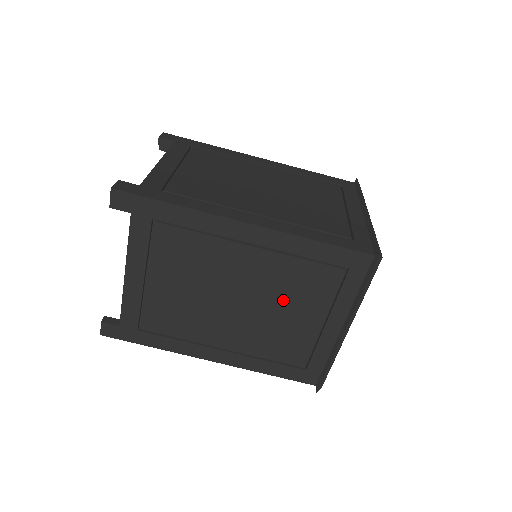
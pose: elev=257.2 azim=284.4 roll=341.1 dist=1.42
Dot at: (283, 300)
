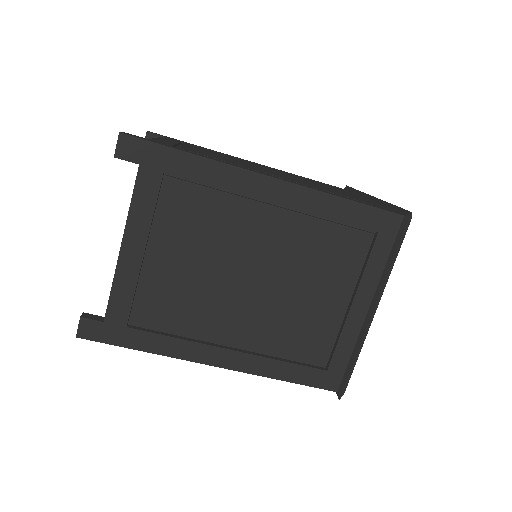
Dot at: occluded
